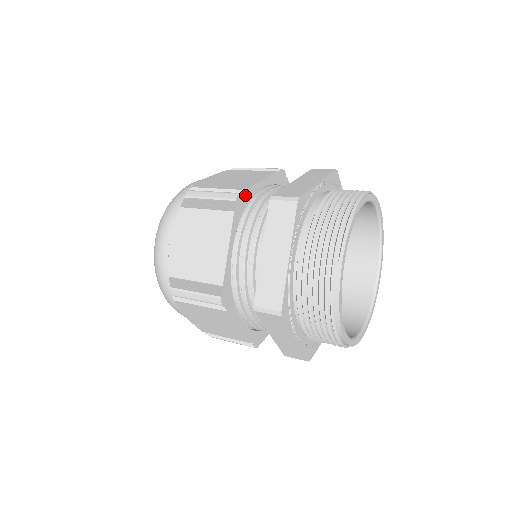
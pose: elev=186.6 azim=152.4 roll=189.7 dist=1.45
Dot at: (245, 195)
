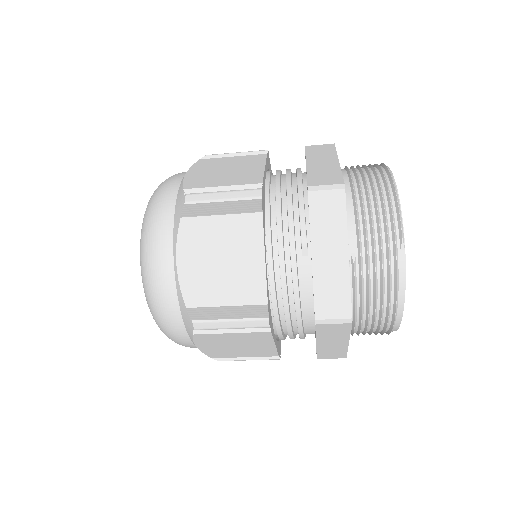
Dot at: (263, 189)
